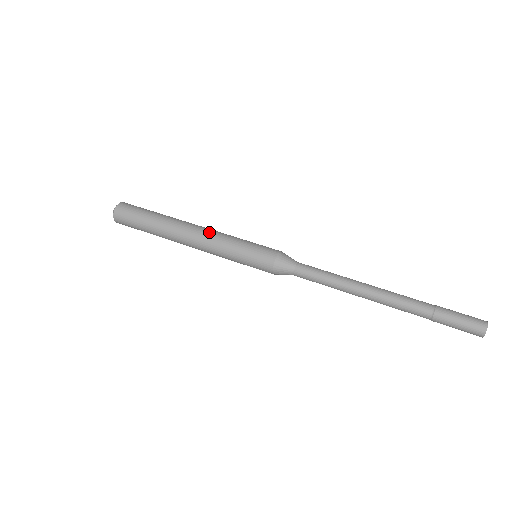
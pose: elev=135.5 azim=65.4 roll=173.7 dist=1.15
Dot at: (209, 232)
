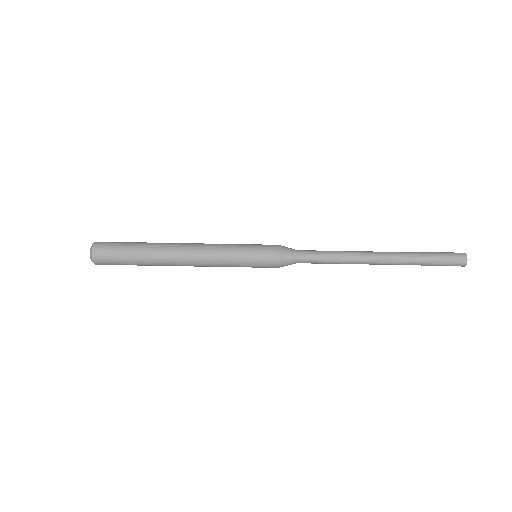
Dot at: (204, 255)
